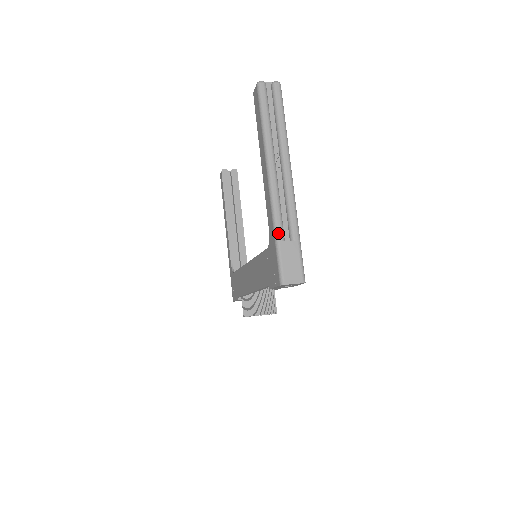
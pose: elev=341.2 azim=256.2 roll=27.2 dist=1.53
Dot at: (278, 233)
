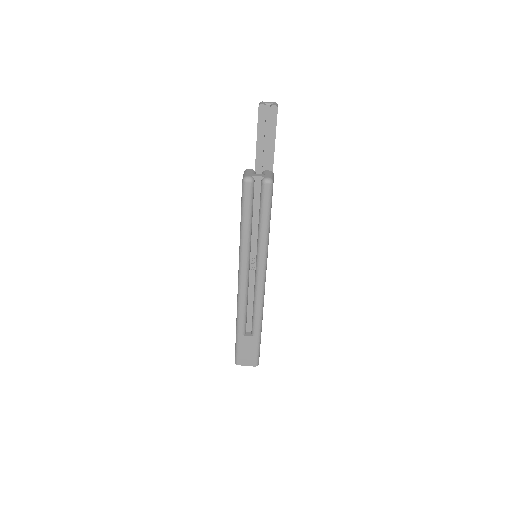
Dot at: (239, 328)
